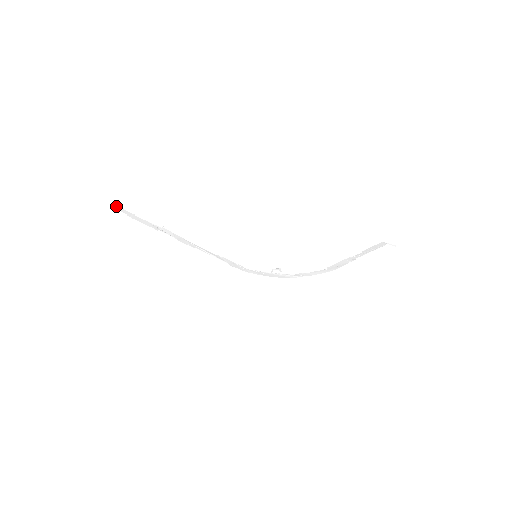
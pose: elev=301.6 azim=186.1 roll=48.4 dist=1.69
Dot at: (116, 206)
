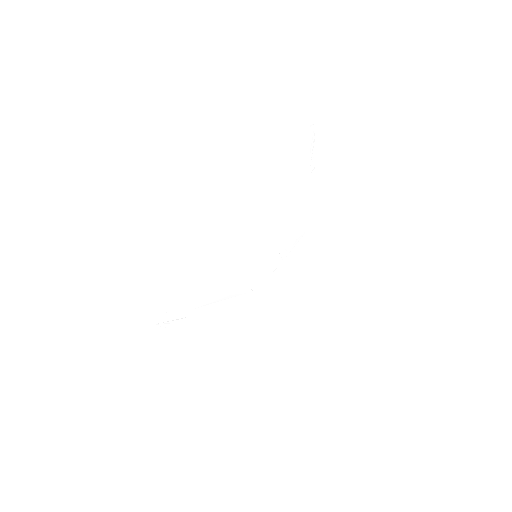
Dot at: (112, 340)
